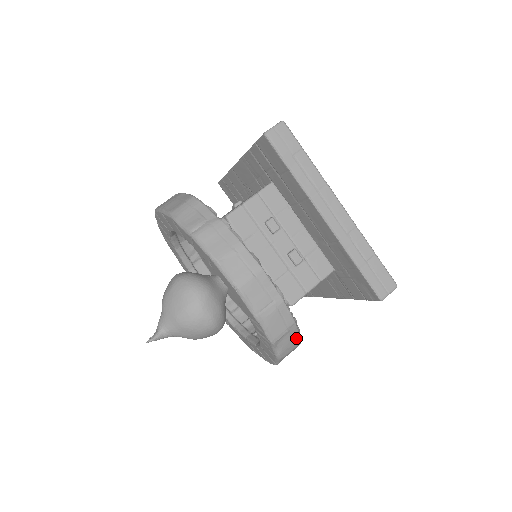
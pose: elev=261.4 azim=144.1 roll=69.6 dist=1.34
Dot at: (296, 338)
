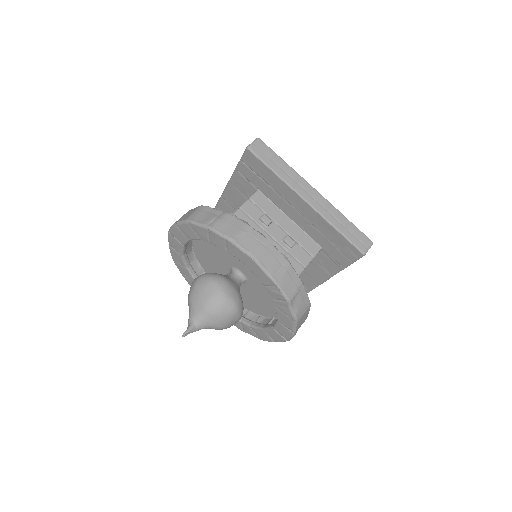
Dot at: (306, 300)
